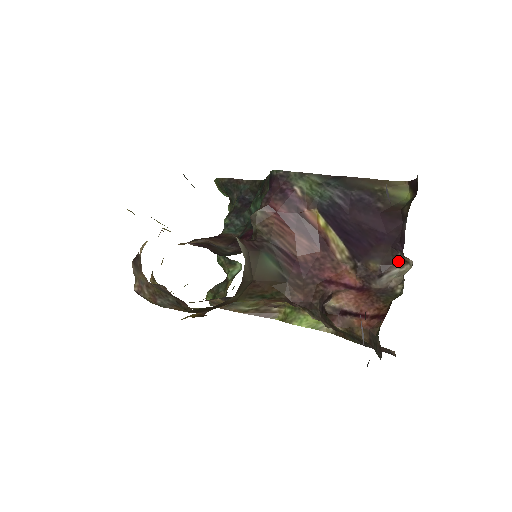
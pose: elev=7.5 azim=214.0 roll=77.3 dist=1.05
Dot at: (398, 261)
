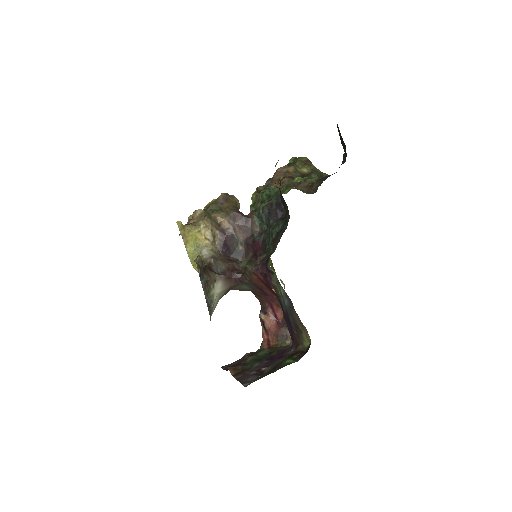
Dot at: occluded
